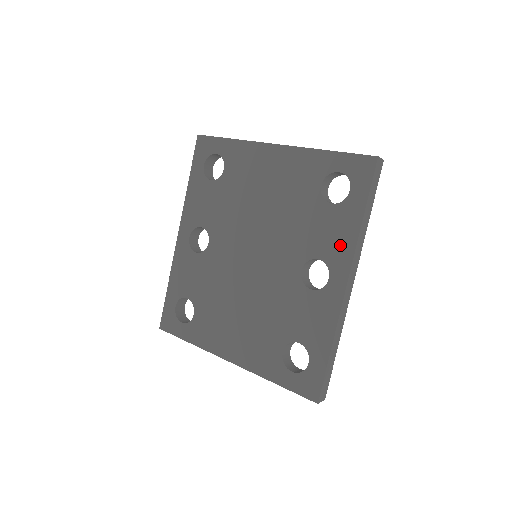
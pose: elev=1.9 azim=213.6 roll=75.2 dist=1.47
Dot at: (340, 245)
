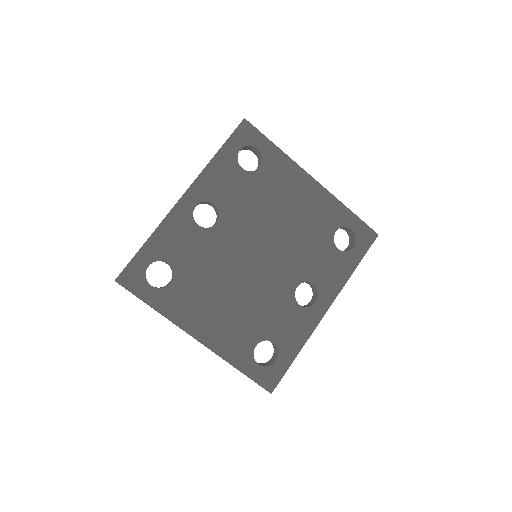
Dot at: (333, 281)
